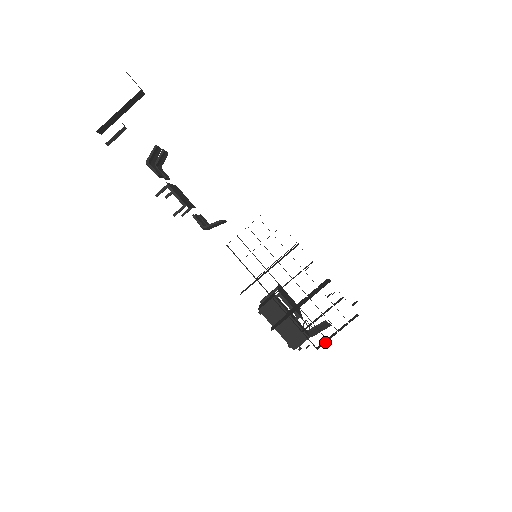
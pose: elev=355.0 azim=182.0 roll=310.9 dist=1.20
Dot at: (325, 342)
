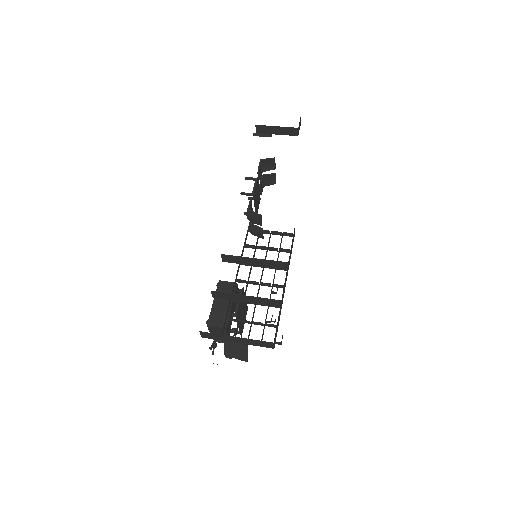
Dot at: (232, 338)
